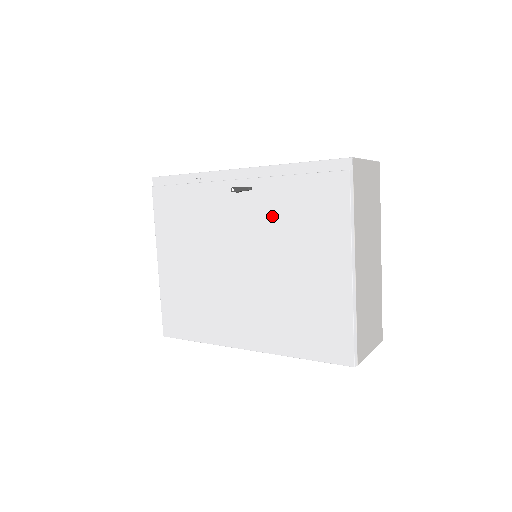
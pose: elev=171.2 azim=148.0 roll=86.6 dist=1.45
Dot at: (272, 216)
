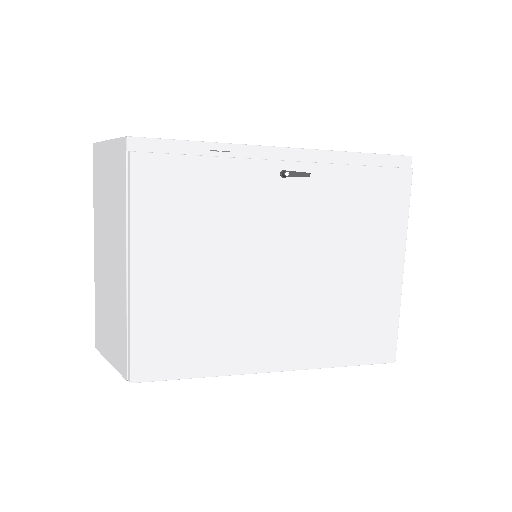
Dot at: (327, 209)
